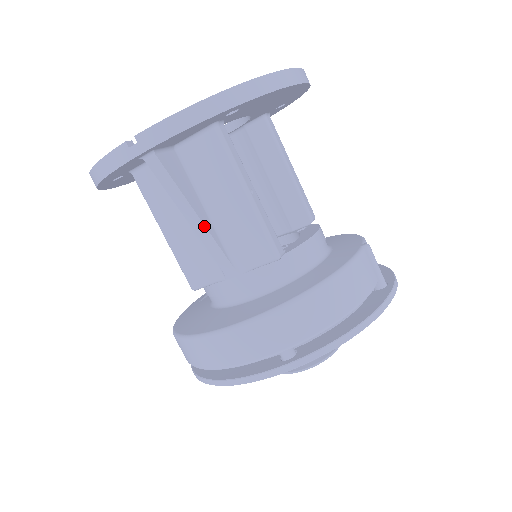
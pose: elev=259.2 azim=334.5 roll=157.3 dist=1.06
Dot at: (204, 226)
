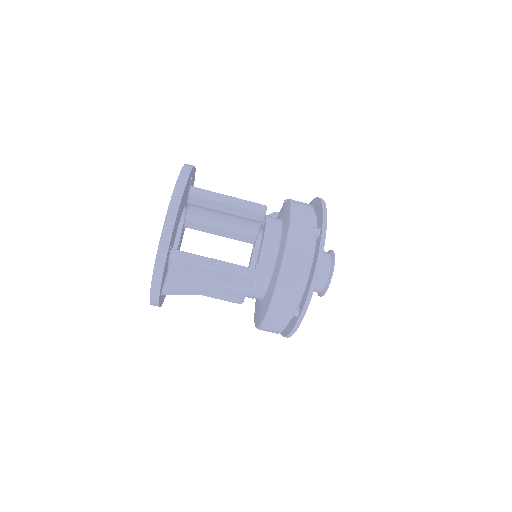
Dot at: (212, 291)
